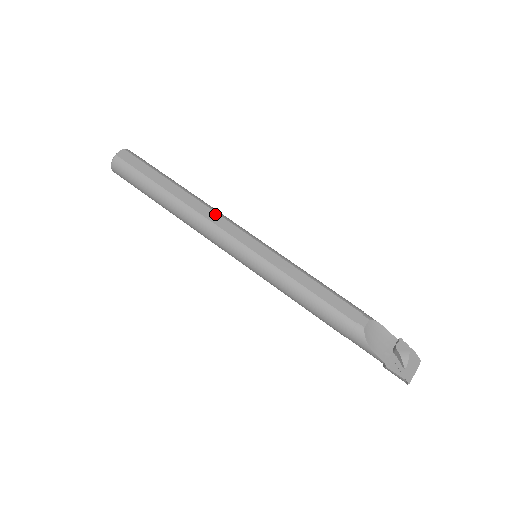
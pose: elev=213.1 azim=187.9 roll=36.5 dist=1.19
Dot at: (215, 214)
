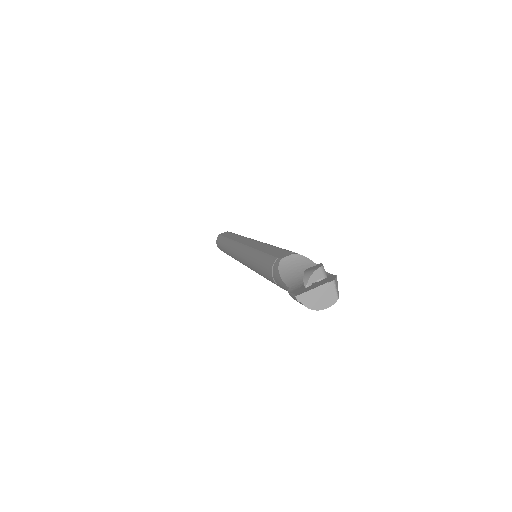
Dot at: (244, 238)
